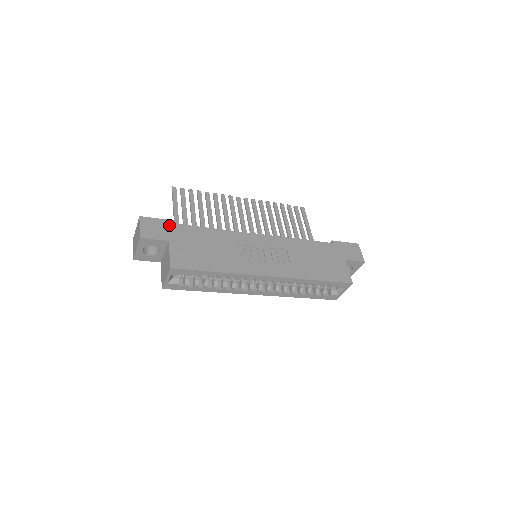
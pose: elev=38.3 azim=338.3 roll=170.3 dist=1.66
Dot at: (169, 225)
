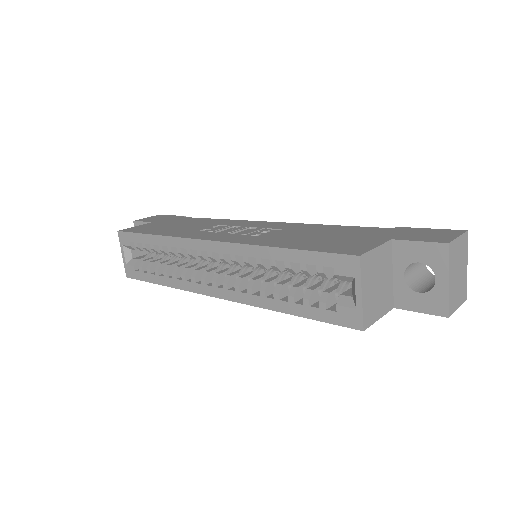
Dot at: (173, 217)
